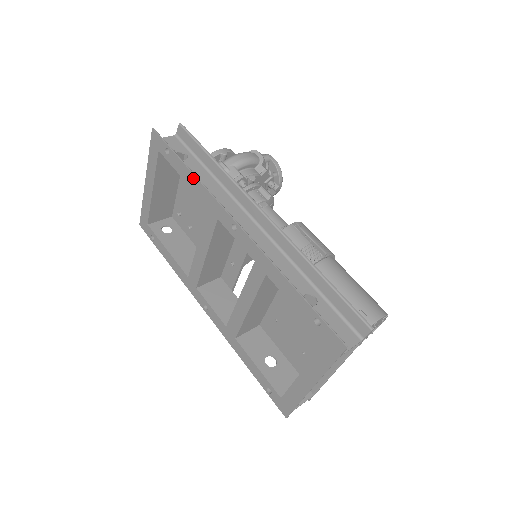
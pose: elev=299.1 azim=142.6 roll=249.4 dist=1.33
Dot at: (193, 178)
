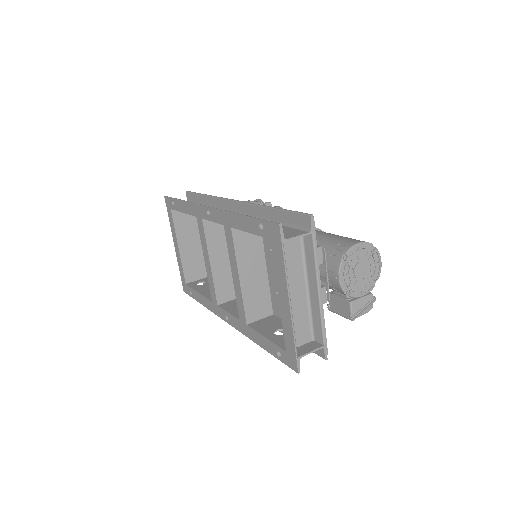
Dot at: (185, 204)
